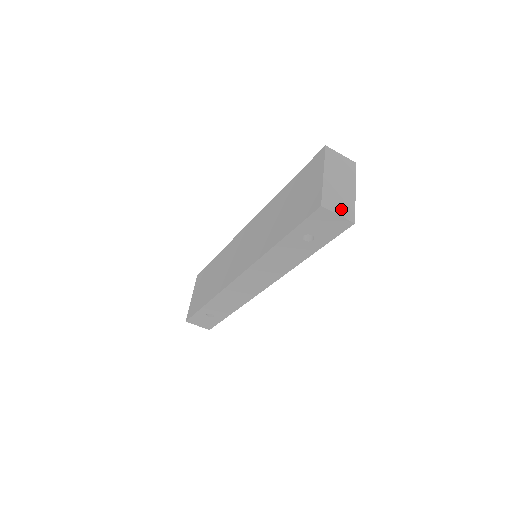
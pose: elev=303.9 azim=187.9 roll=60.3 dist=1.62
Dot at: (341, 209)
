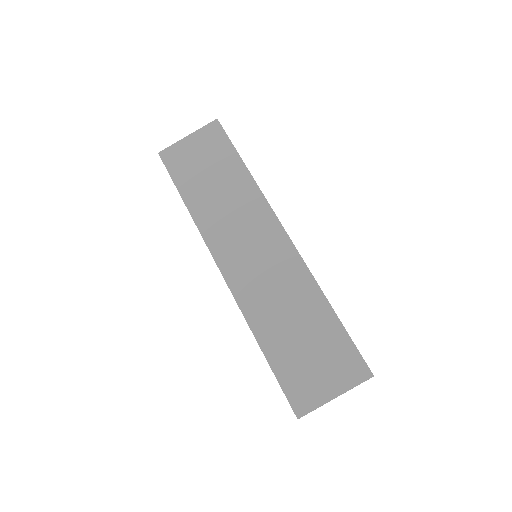
Dot at: occluded
